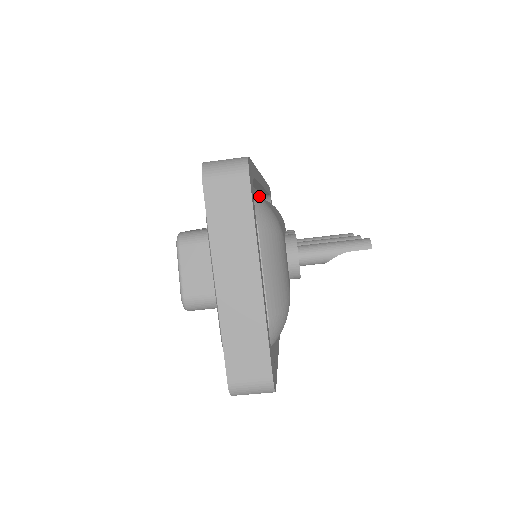
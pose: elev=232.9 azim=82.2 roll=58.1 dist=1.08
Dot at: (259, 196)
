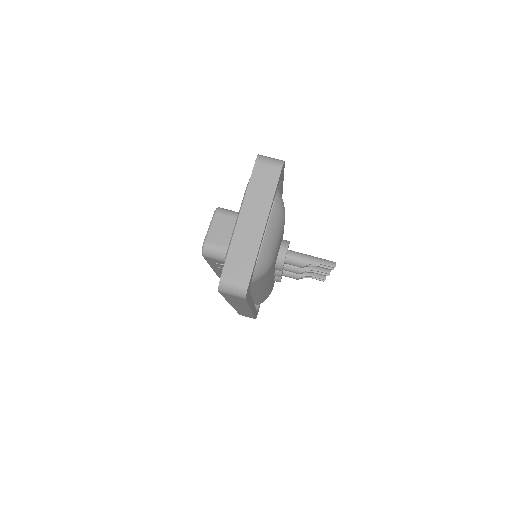
Dot at: occluded
